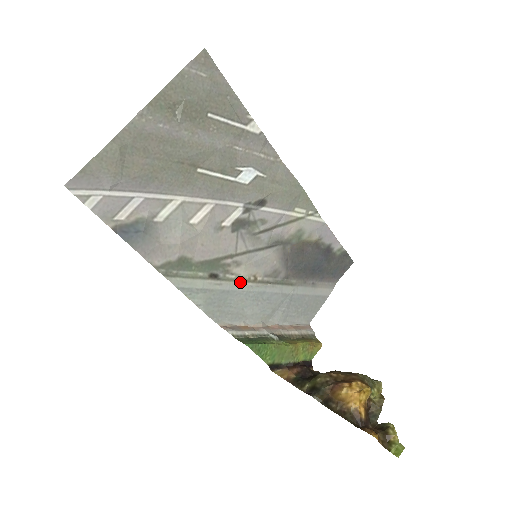
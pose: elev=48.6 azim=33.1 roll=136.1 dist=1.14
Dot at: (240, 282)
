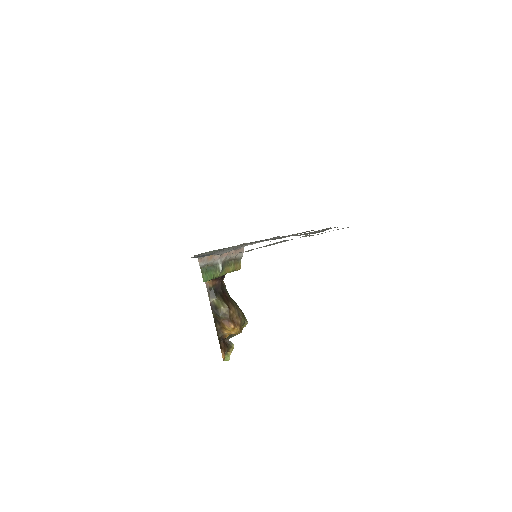
Dot at: (233, 247)
